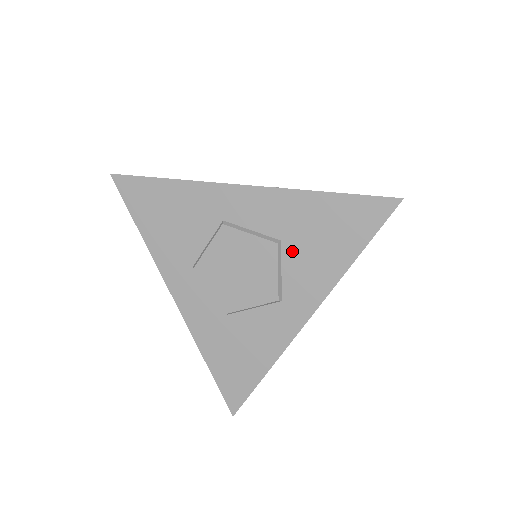
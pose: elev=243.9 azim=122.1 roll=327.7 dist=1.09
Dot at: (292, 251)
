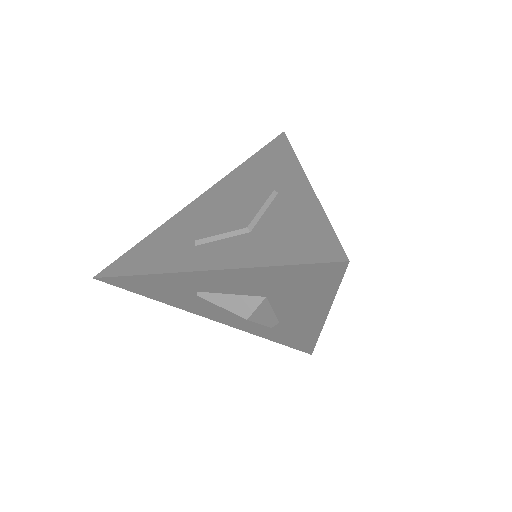
Dot at: (255, 181)
